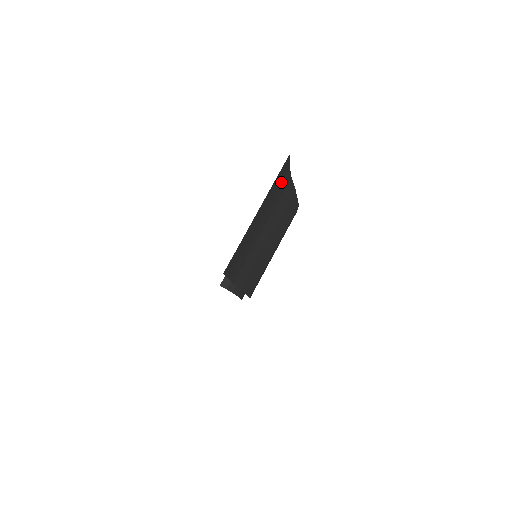
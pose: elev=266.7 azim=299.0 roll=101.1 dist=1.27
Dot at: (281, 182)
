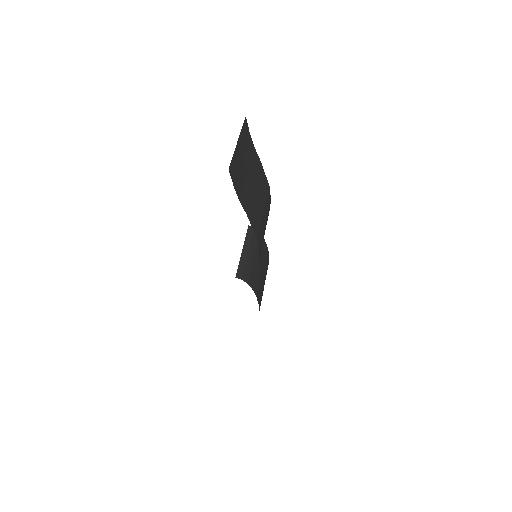
Dot at: (248, 140)
